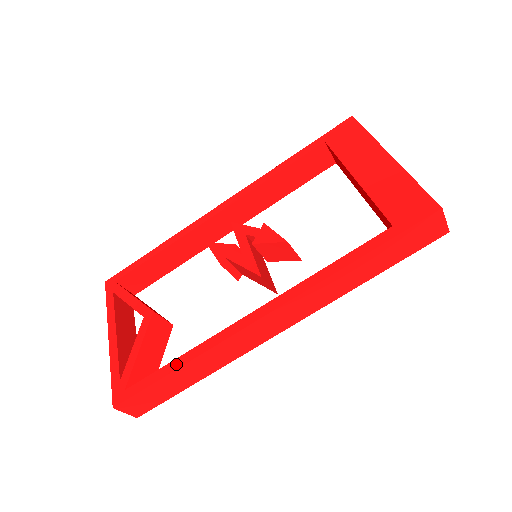
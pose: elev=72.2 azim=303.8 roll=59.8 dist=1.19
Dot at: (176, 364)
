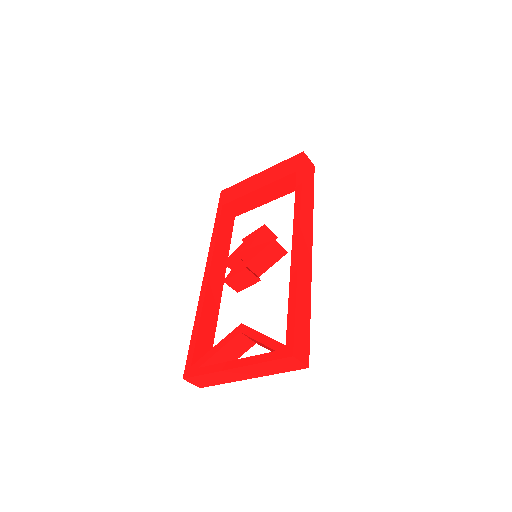
Dot at: (292, 298)
